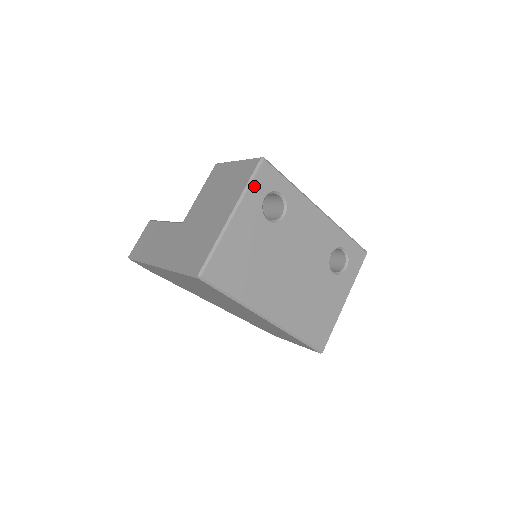
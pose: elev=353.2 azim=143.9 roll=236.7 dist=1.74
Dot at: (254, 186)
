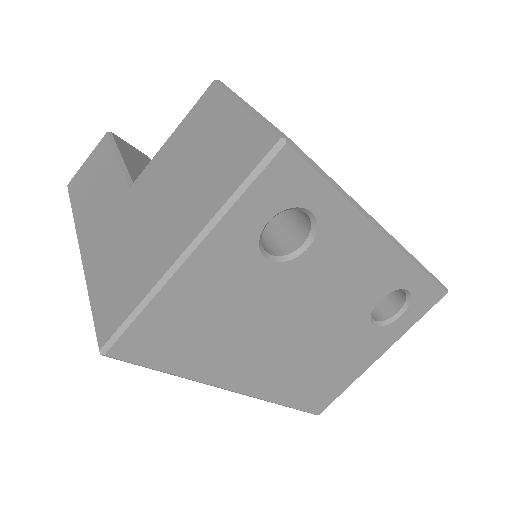
Dot at: (249, 199)
